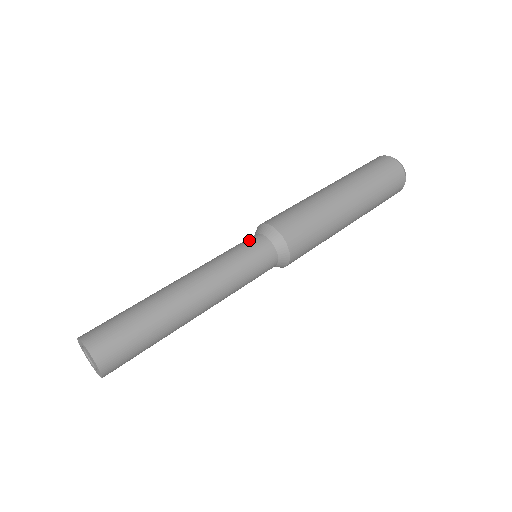
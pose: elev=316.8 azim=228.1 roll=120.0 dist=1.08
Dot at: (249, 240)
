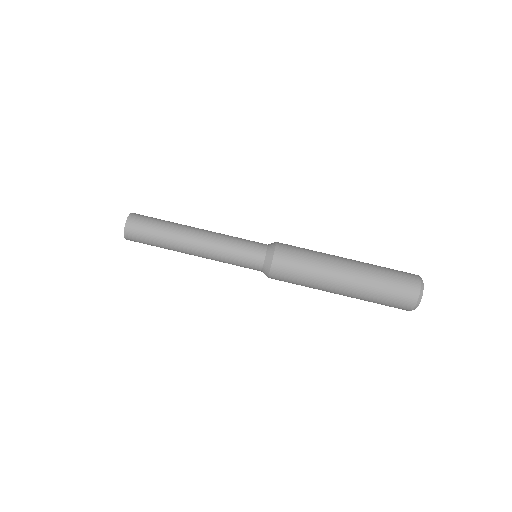
Dot at: (257, 244)
